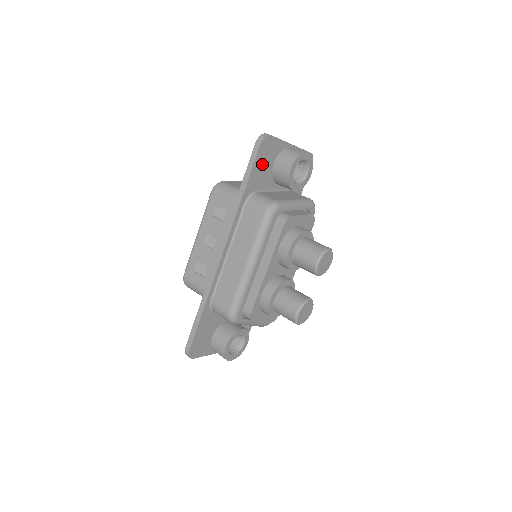
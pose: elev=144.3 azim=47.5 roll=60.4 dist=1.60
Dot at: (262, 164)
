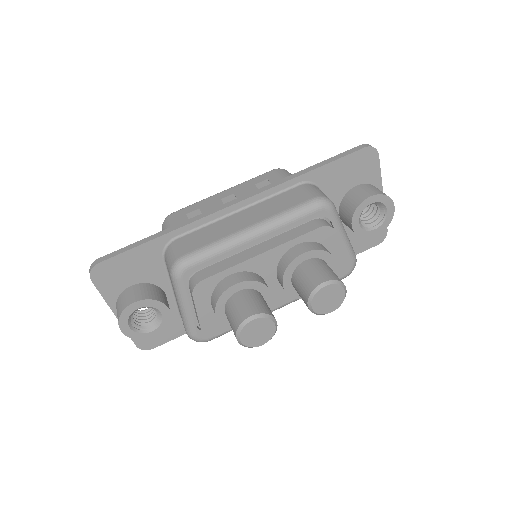
Dot at: (348, 170)
